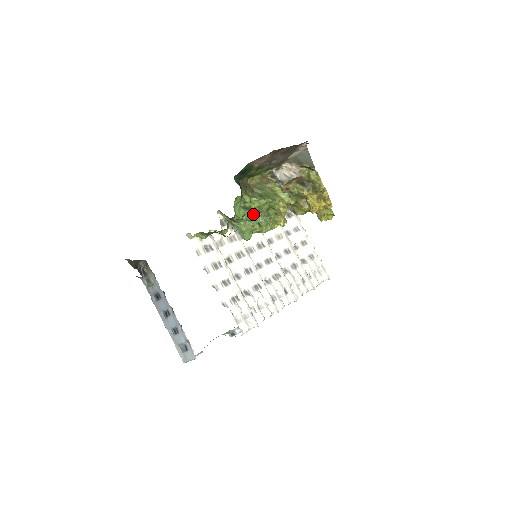
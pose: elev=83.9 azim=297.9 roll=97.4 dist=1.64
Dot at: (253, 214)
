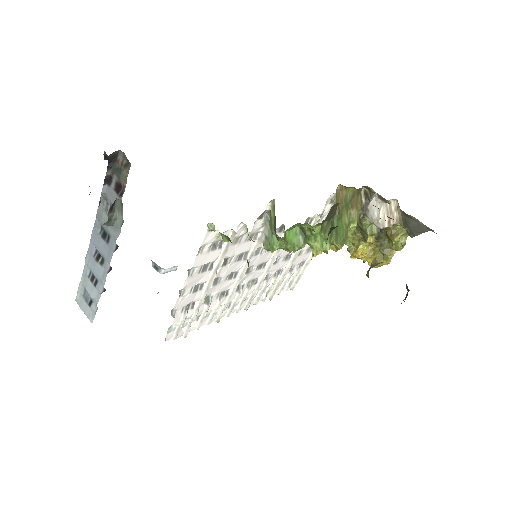
Dot at: occluded
